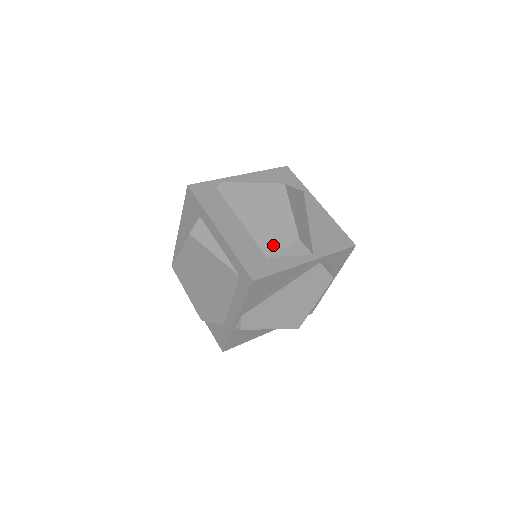
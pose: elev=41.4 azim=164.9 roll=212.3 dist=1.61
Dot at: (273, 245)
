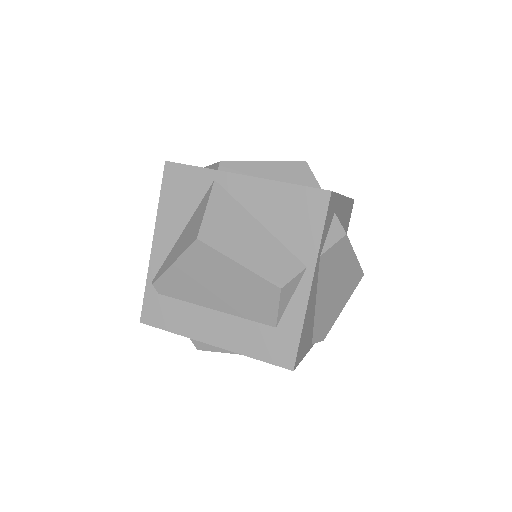
Dot at: (266, 312)
